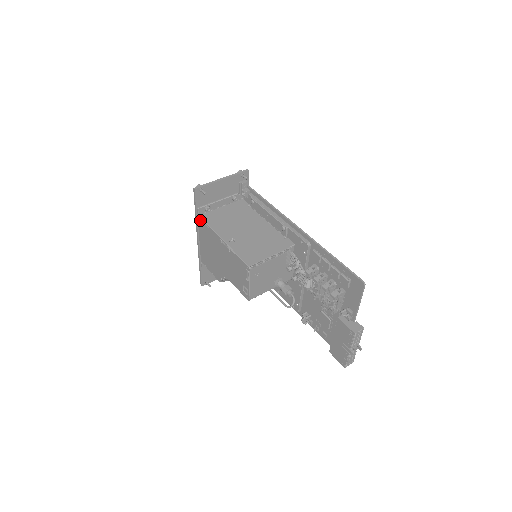
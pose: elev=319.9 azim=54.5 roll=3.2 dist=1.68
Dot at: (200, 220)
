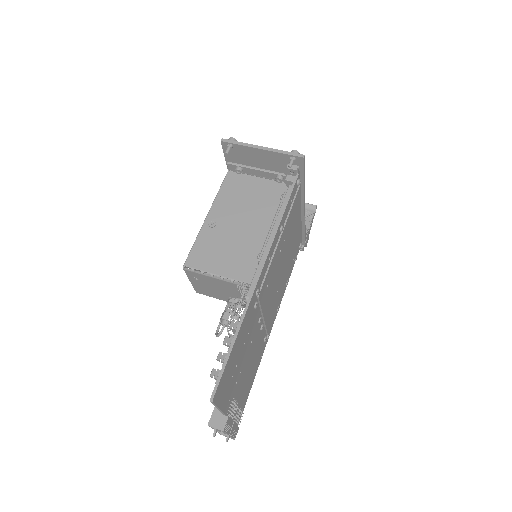
Dot at: (227, 176)
